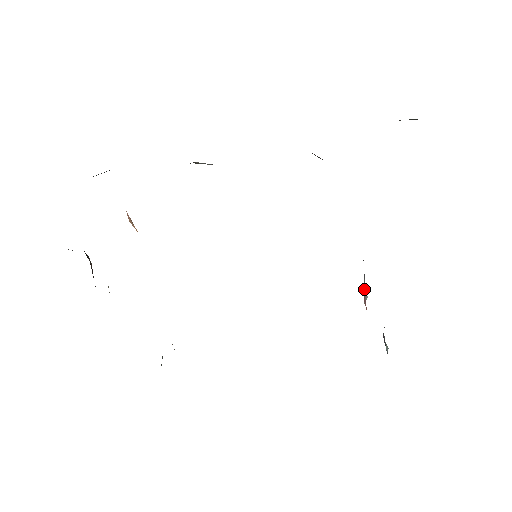
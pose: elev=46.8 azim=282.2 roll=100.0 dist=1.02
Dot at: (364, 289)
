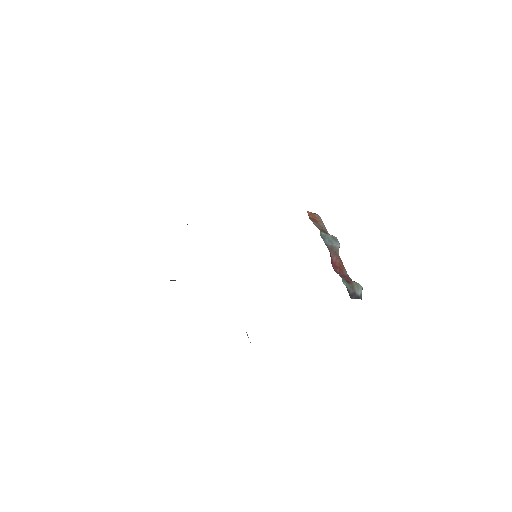
Dot at: (332, 248)
